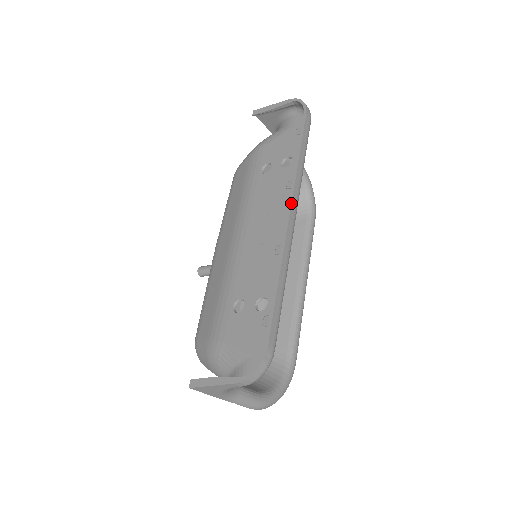
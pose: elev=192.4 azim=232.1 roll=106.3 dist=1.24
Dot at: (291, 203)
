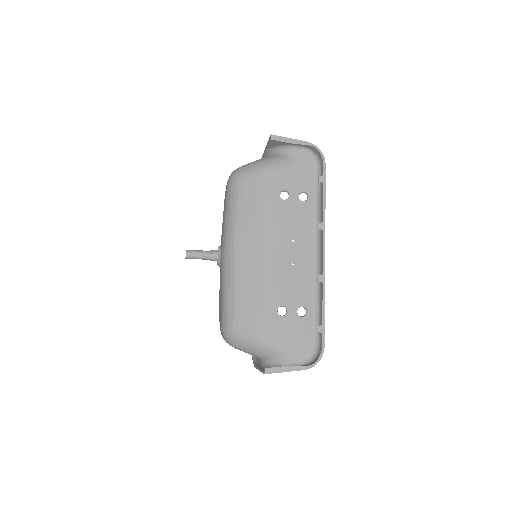
Dot at: occluded
